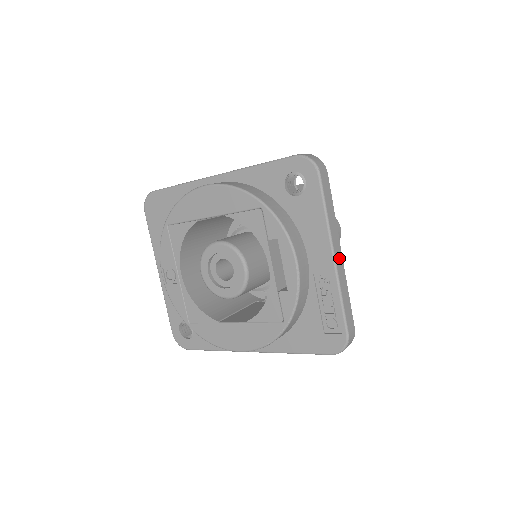
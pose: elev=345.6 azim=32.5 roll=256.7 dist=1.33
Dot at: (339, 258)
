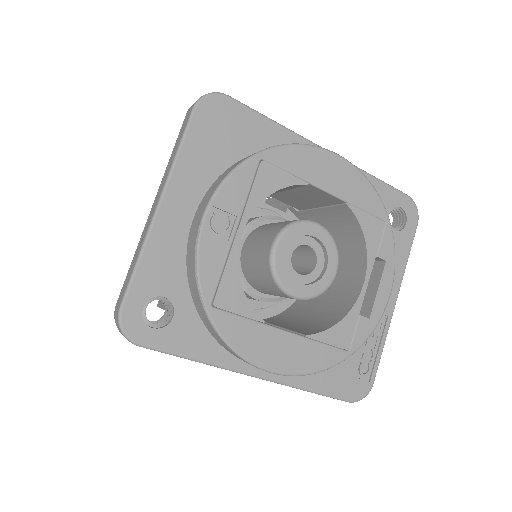
Dot at: occluded
